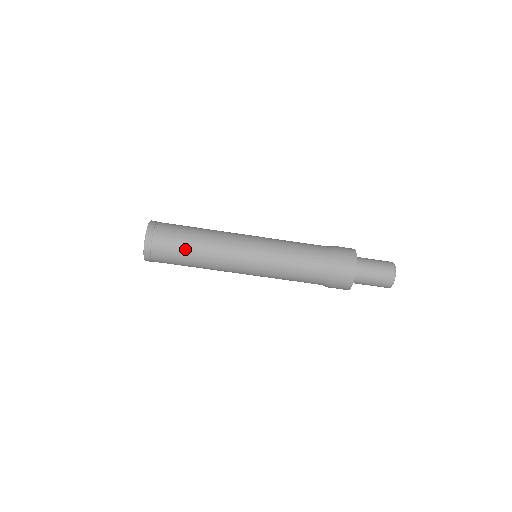
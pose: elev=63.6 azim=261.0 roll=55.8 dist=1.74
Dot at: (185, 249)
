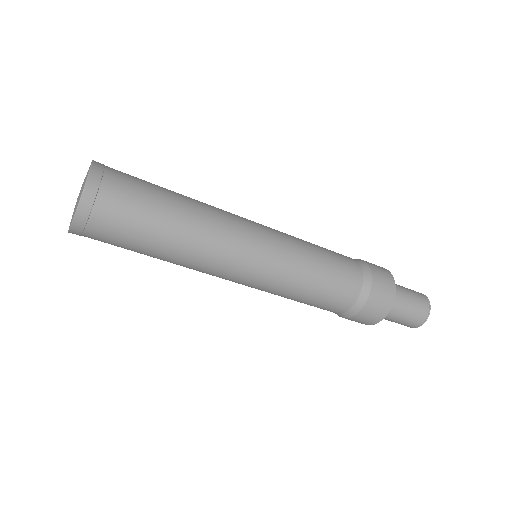
Dot at: (142, 252)
